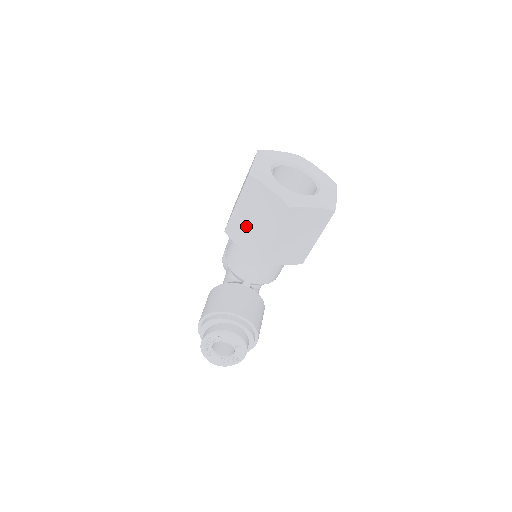
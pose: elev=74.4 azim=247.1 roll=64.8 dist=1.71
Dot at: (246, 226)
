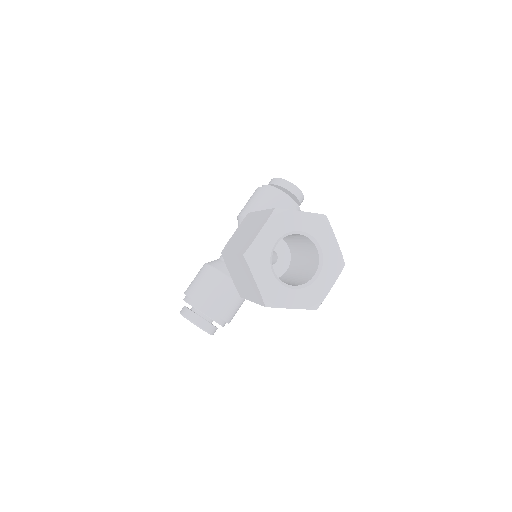
Dot at: (235, 272)
